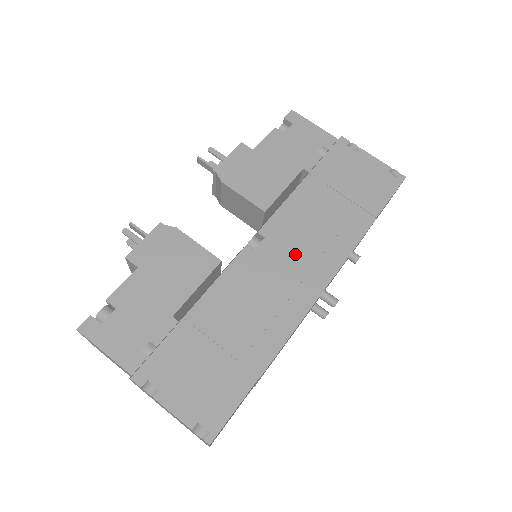
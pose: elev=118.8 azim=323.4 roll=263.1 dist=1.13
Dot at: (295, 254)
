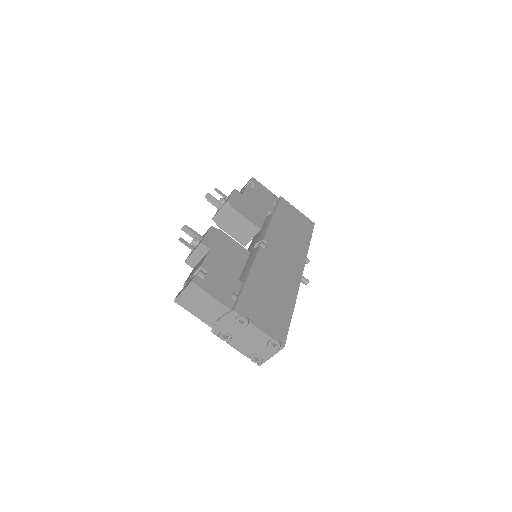
Dot at: (284, 254)
